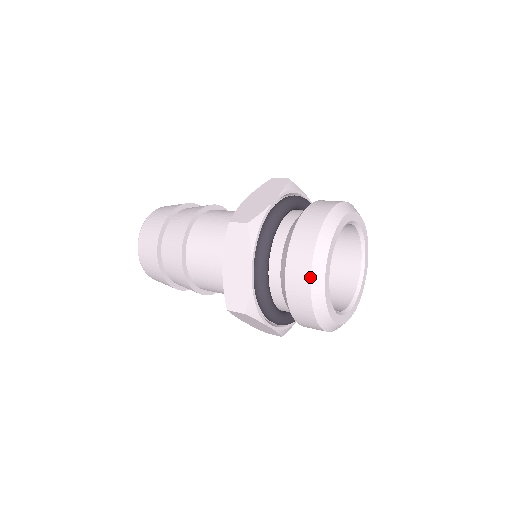
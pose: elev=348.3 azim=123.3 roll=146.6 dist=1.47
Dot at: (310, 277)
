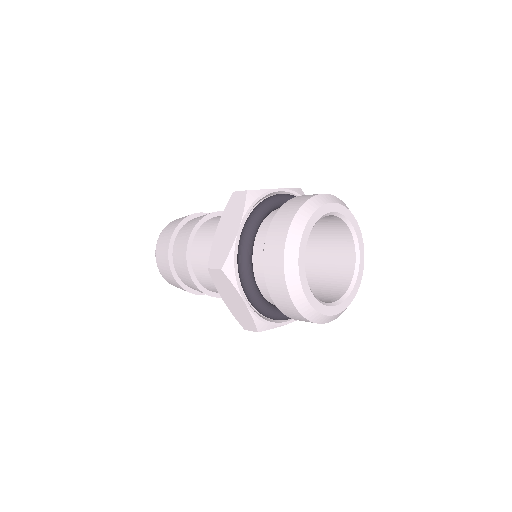
Dot at: (287, 232)
